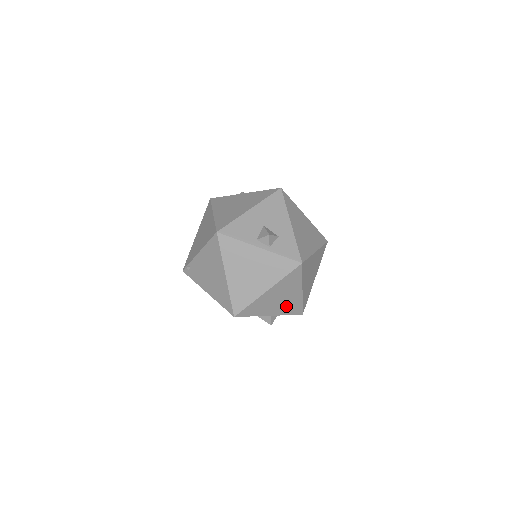
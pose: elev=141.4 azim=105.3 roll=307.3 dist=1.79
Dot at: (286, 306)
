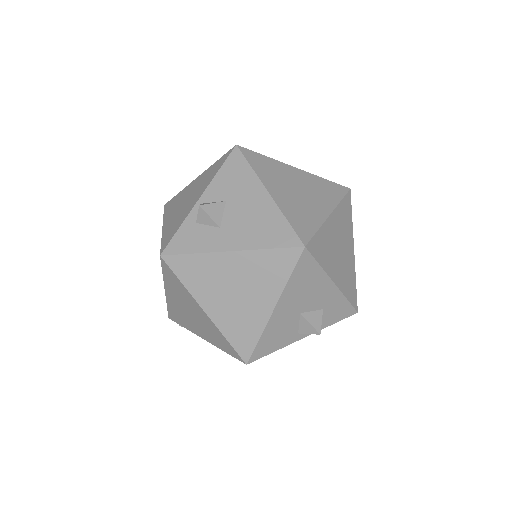
Dot at: occluded
